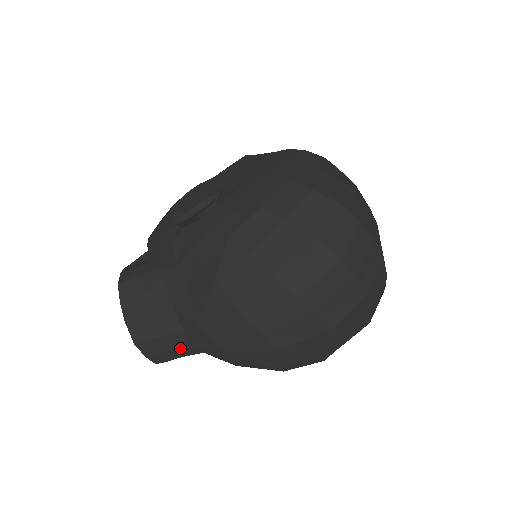
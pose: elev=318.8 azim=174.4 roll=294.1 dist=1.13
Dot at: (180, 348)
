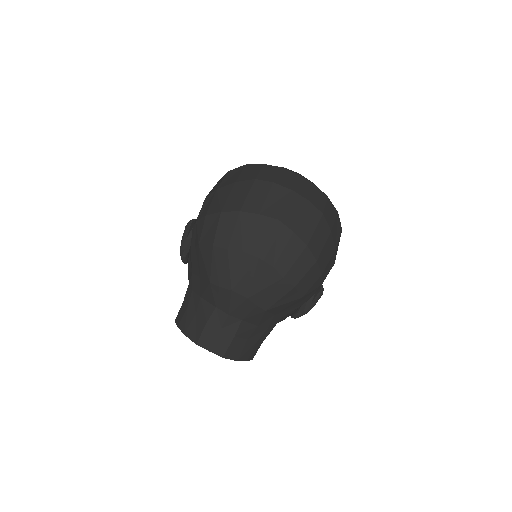
Dot at: (223, 325)
